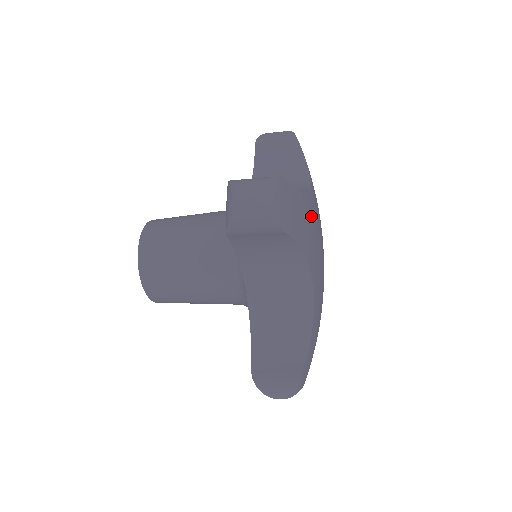
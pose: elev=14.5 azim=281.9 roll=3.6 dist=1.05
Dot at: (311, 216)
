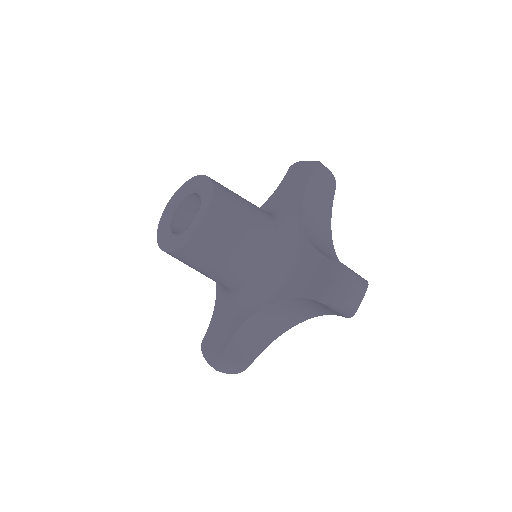
Dot at: occluded
